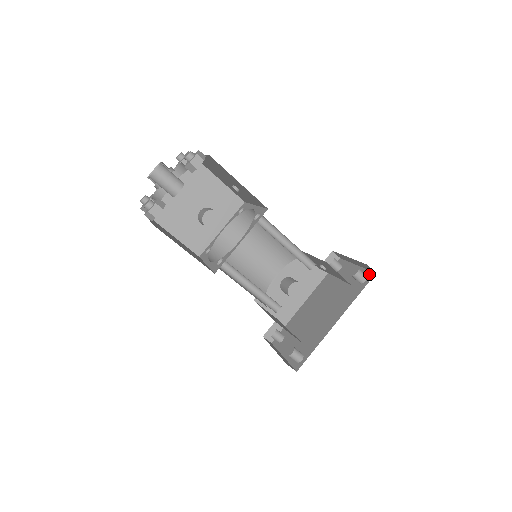
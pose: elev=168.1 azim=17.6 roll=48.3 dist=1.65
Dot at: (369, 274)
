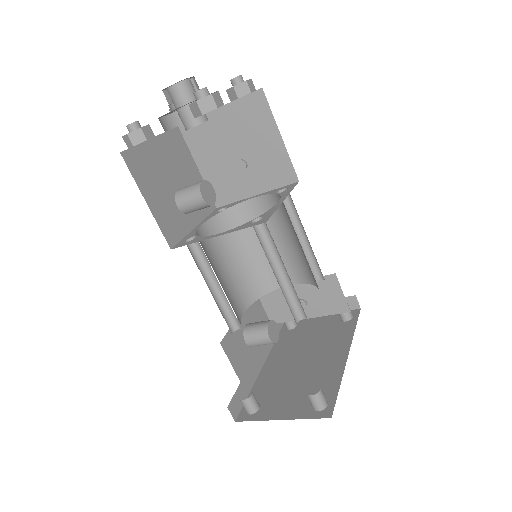
Dot at: (351, 312)
